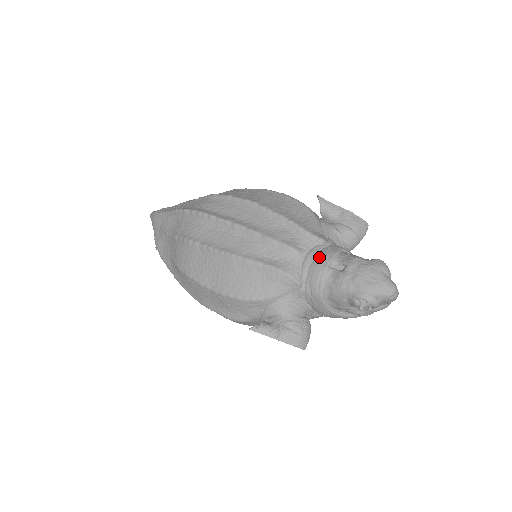
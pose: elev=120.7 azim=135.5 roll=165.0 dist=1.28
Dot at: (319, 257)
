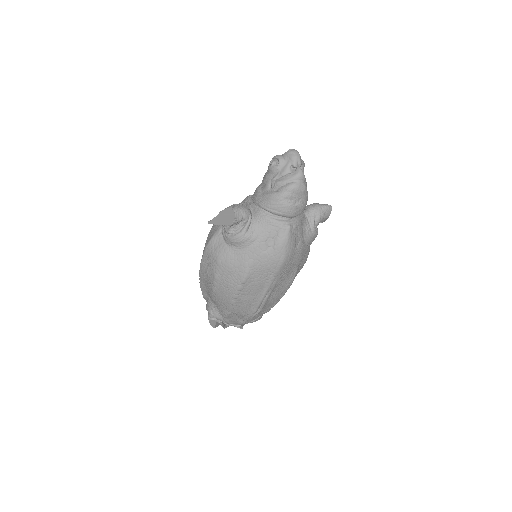
Dot at: occluded
